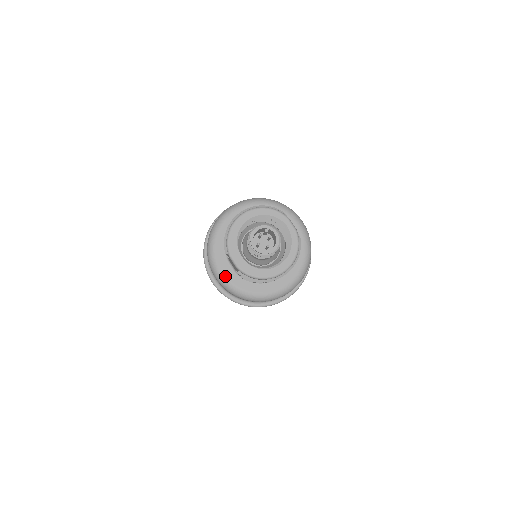
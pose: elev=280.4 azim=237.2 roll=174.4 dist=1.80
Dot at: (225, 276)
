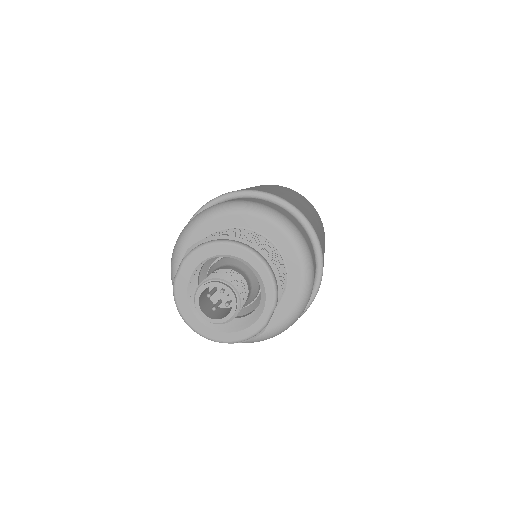
Dot at: (181, 255)
